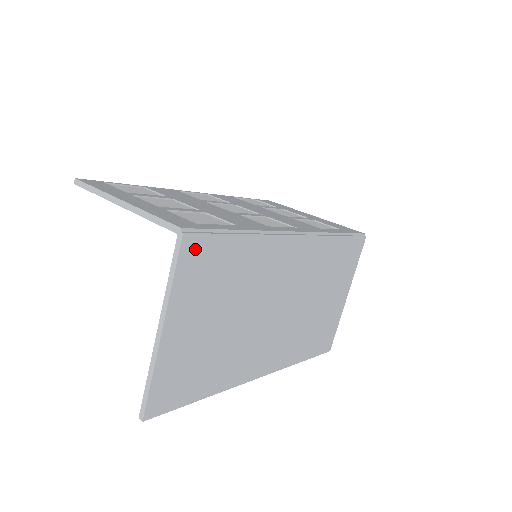
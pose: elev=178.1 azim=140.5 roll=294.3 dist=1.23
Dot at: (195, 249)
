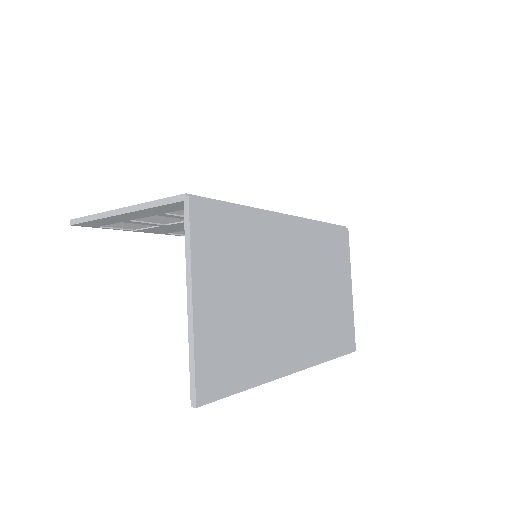
Dot at: (202, 215)
